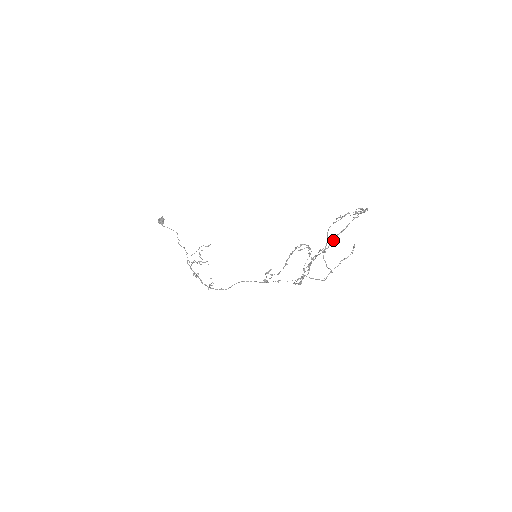
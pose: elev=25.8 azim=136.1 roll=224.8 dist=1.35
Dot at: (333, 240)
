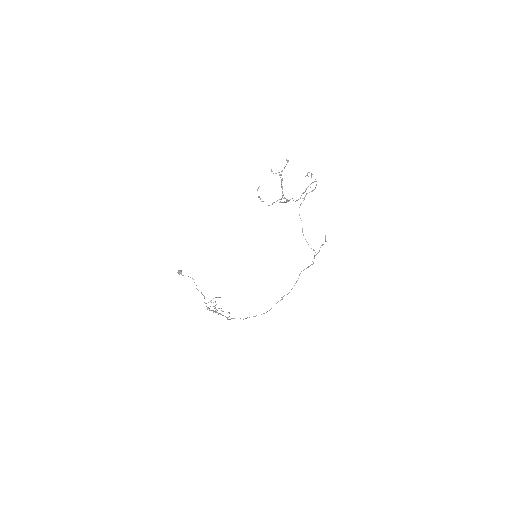
Dot at: (300, 197)
